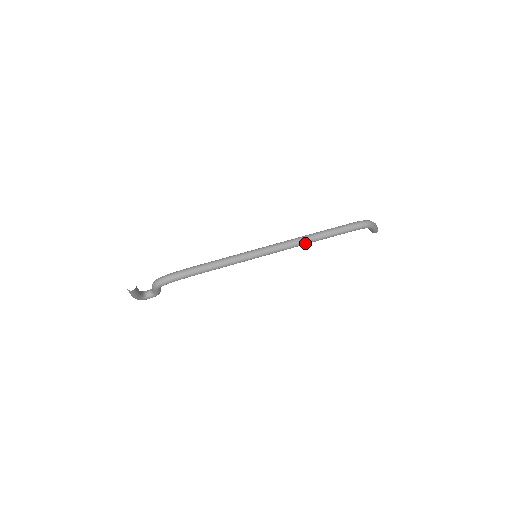
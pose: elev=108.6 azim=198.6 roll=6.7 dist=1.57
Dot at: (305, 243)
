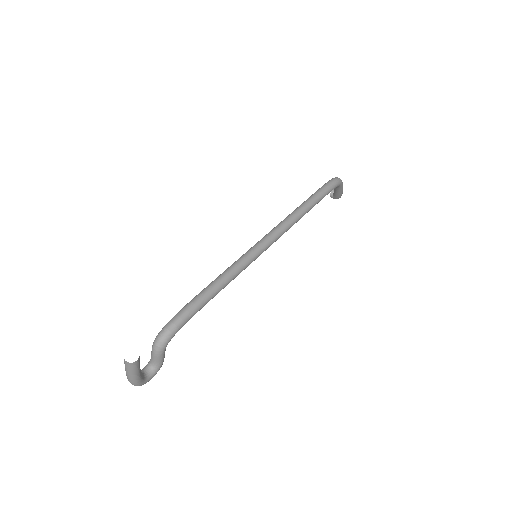
Dot at: (298, 218)
